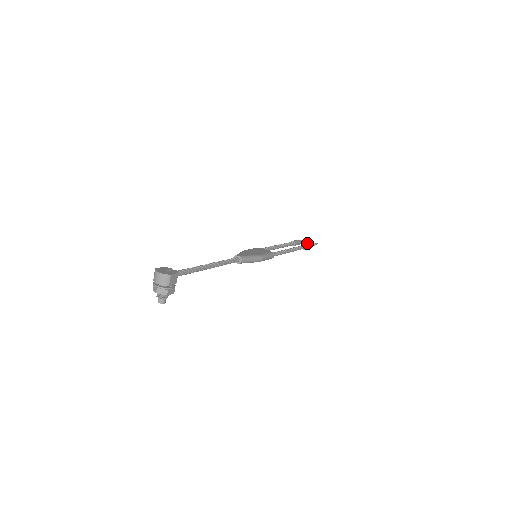
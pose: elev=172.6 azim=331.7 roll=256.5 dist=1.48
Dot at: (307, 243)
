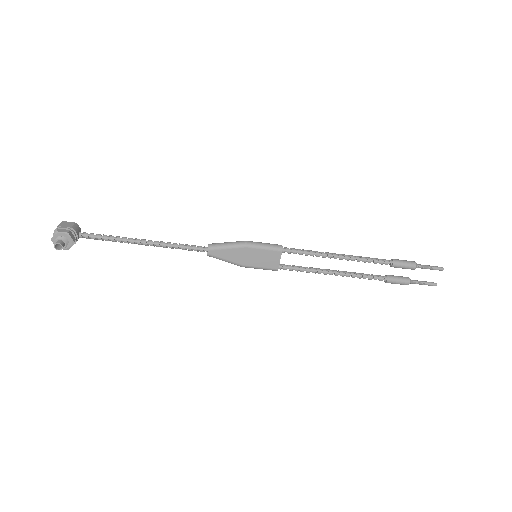
Dot at: occluded
